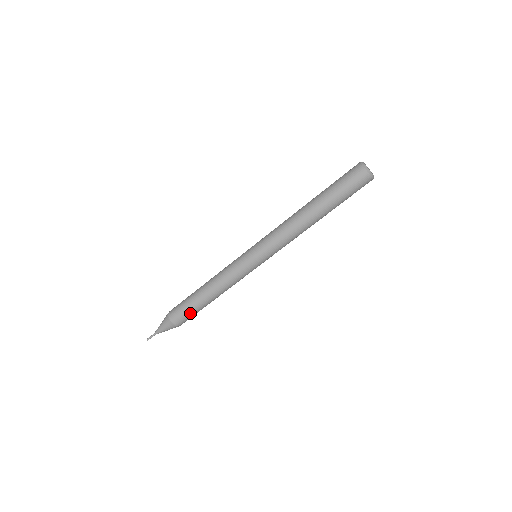
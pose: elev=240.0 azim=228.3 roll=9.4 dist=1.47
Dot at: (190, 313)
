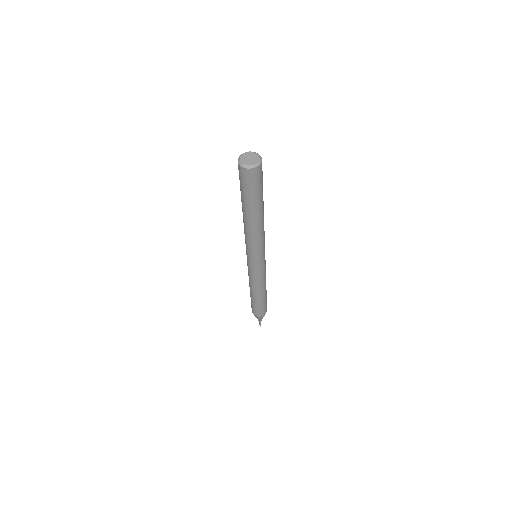
Dot at: (258, 307)
